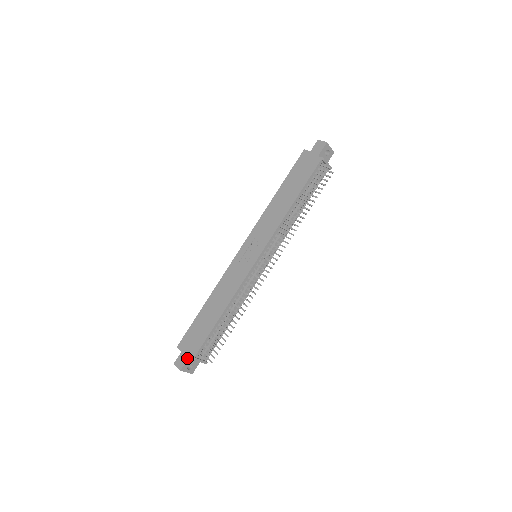
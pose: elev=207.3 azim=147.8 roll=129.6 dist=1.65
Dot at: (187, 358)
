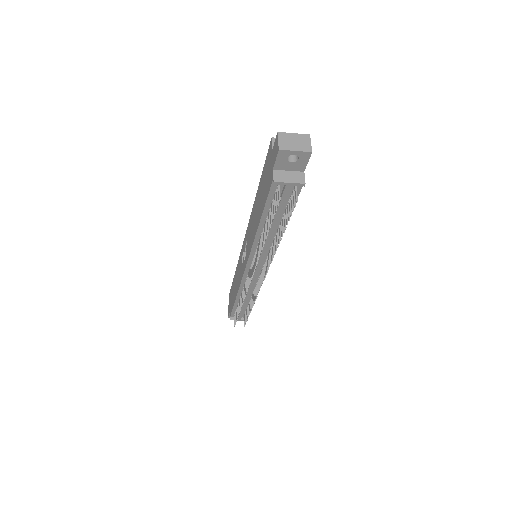
Dot at: (229, 313)
